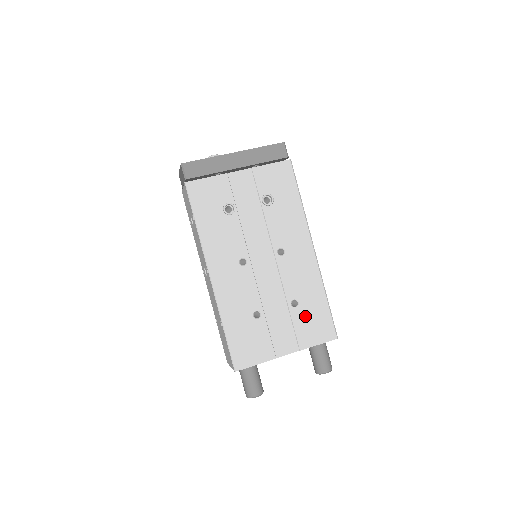
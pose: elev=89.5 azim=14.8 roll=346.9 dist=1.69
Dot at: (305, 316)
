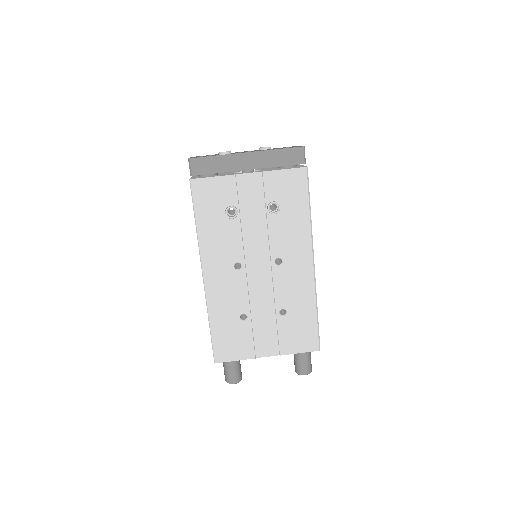
Dot at: (291, 326)
